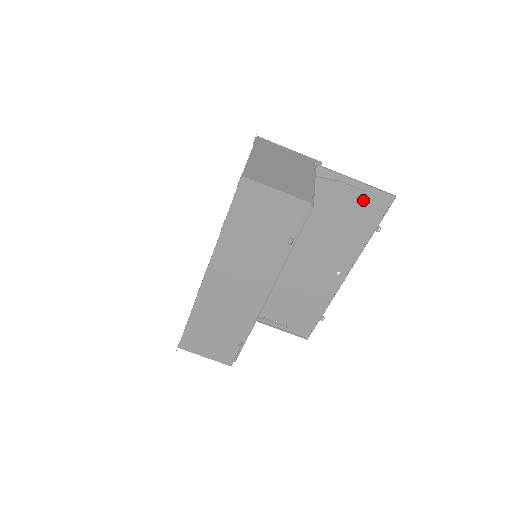
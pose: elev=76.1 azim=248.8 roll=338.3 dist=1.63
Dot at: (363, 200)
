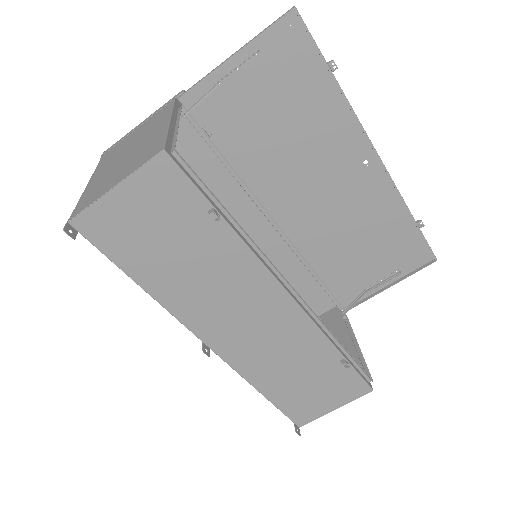
Dot at: (272, 63)
